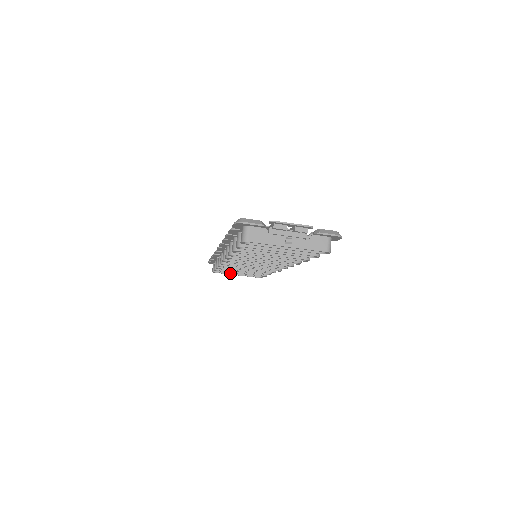
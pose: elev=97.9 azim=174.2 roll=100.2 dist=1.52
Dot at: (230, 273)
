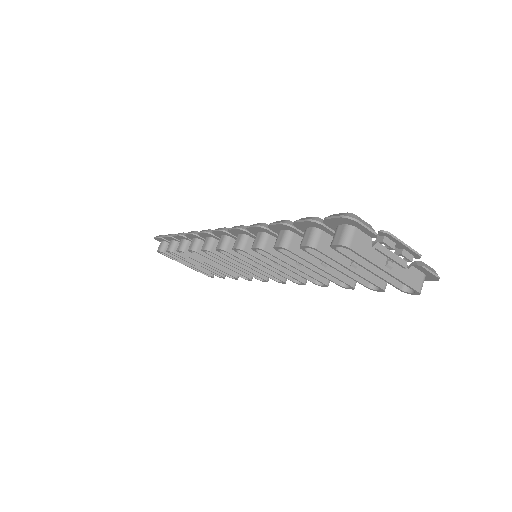
Dot at: (179, 260)
